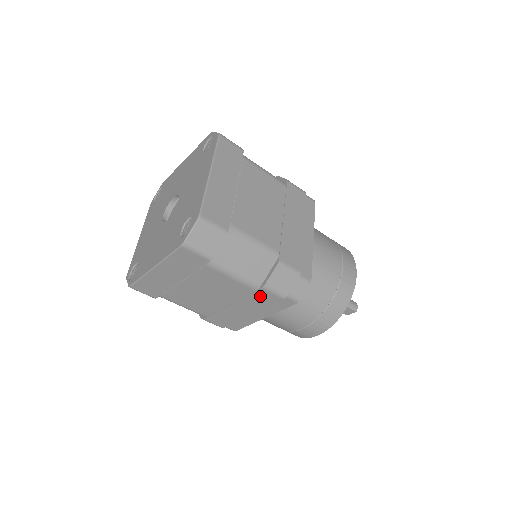
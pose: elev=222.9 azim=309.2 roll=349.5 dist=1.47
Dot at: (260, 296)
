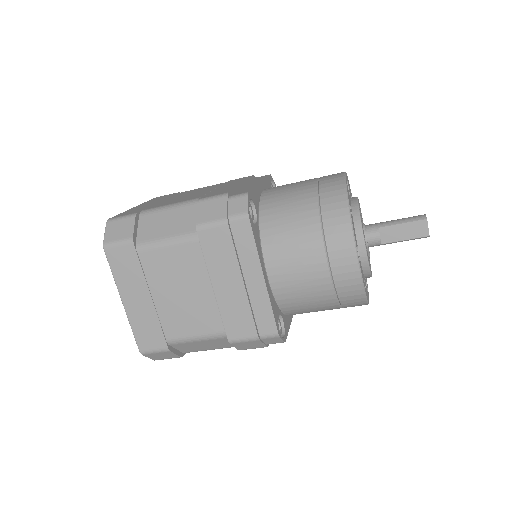
Dot at: (211, 244)
